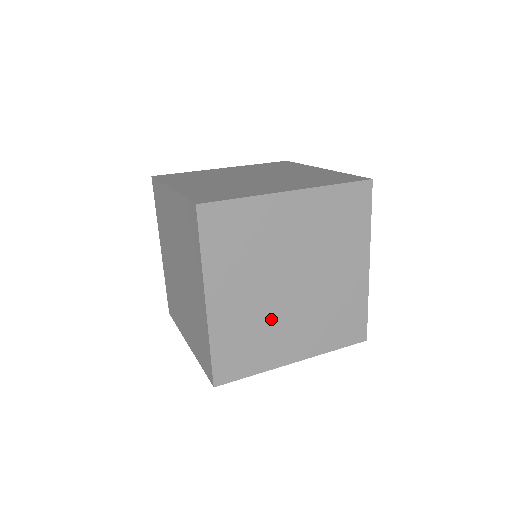
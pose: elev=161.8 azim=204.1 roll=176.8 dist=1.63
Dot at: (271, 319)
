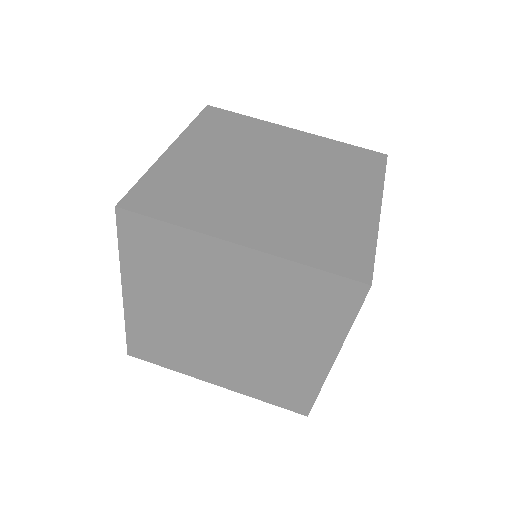
Dot at: occluded
